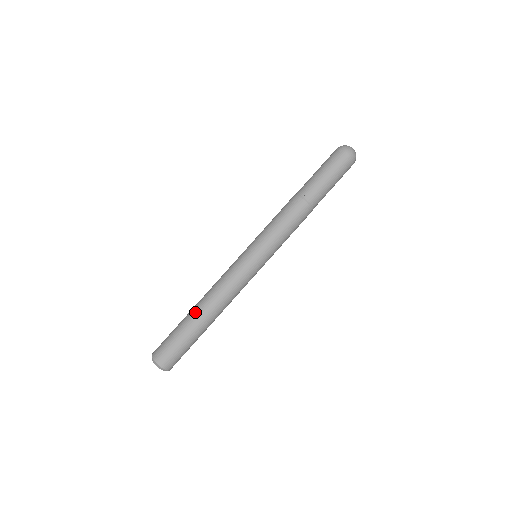
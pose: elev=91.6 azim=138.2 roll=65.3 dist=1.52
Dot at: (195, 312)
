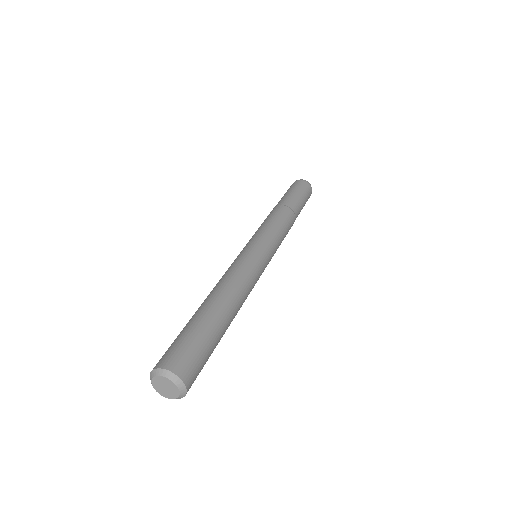
Dot at: occluded
